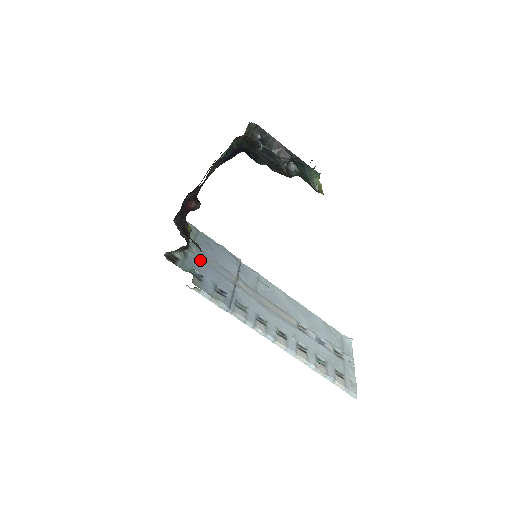
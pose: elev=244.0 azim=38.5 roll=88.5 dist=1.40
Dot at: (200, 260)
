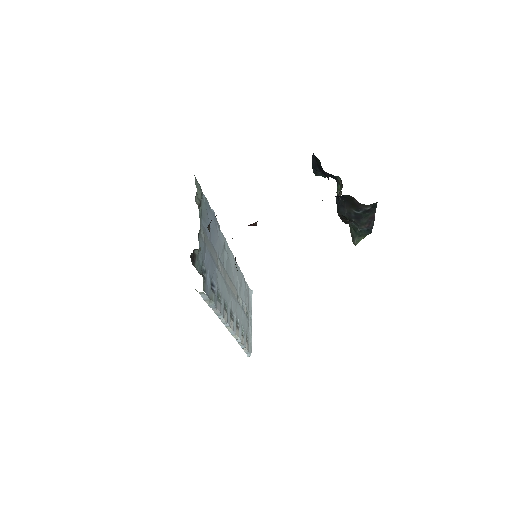
Dot at: (205, 246)
